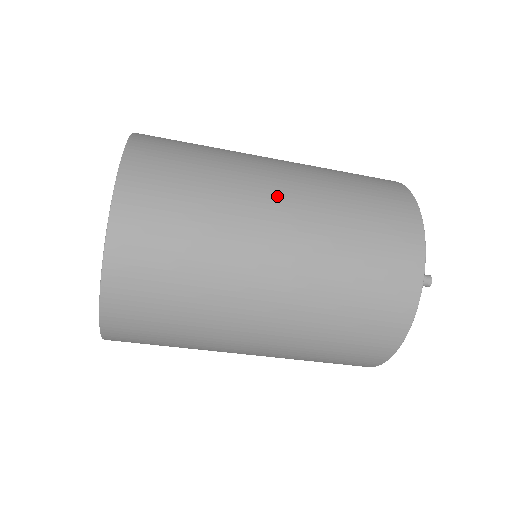
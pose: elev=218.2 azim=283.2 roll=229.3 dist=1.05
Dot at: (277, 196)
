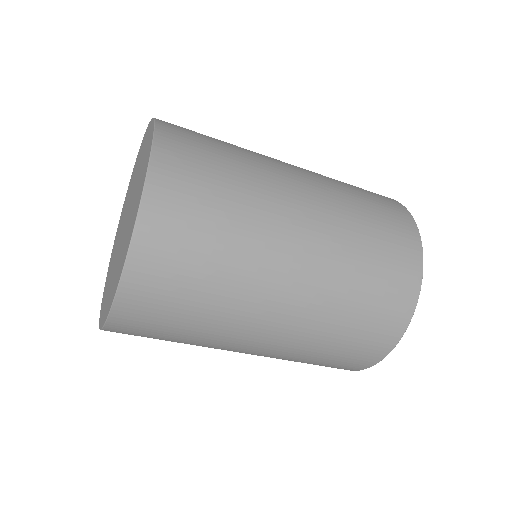
Dot at: (282, 298)
